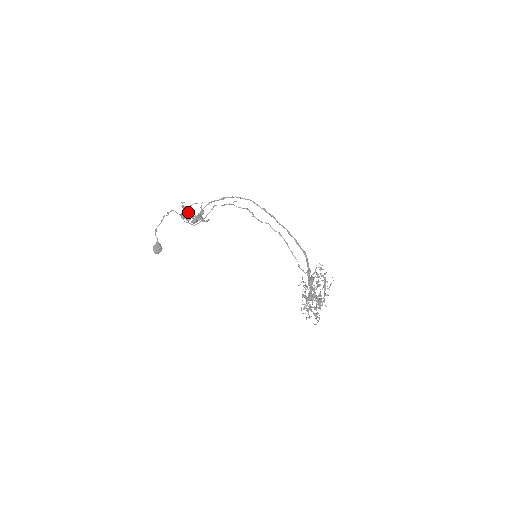
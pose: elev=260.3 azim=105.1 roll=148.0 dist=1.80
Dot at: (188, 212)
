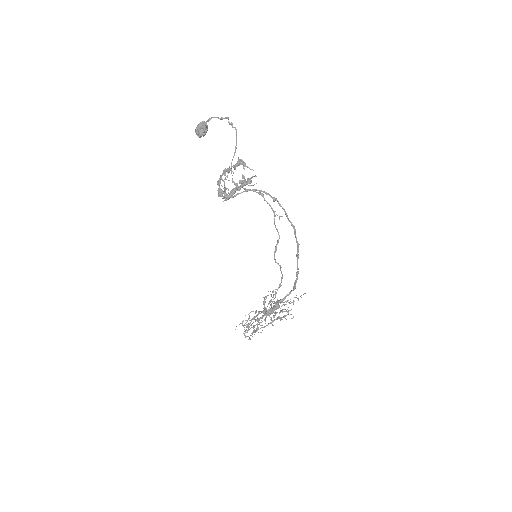
Dot at: (224, 190)
